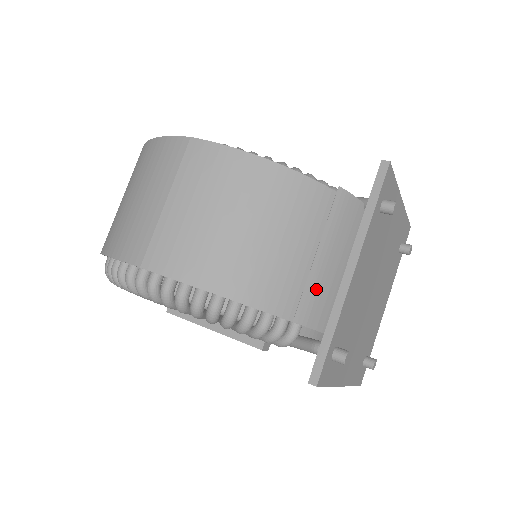
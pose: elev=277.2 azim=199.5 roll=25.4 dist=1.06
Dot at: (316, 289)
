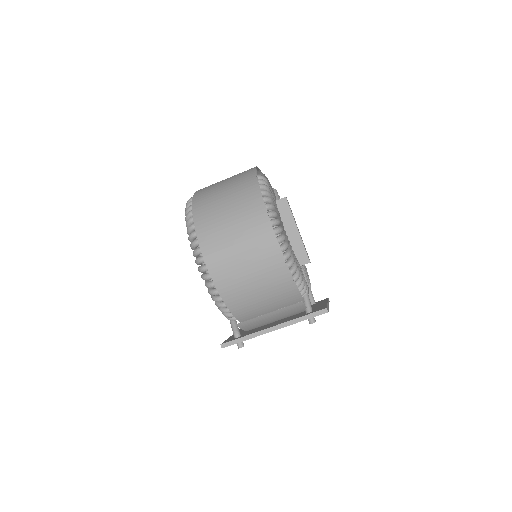
Dot at: (256, 321)
